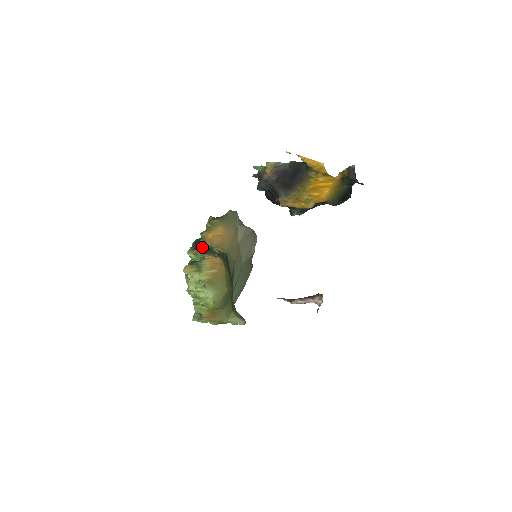
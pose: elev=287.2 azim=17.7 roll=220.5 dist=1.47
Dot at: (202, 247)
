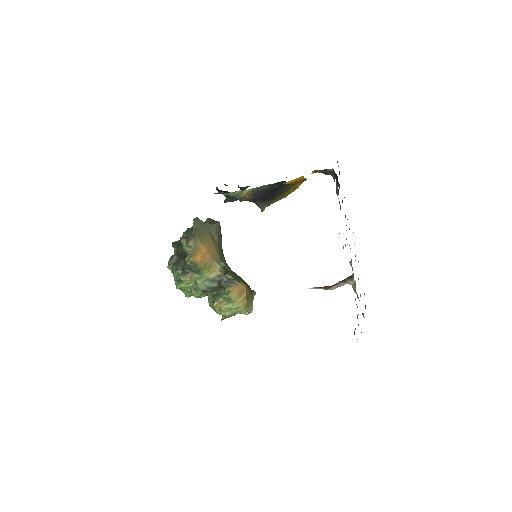
Dot at: (195, 270)
